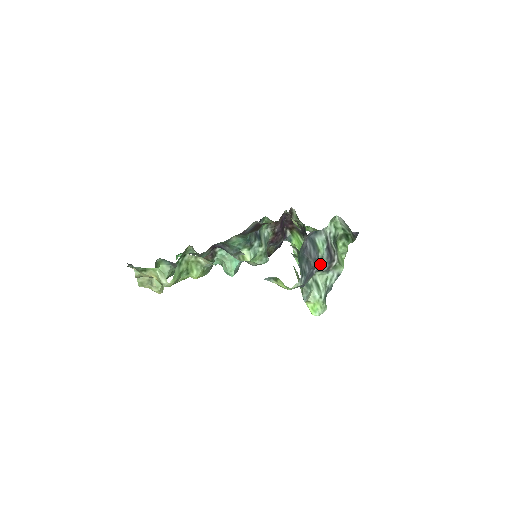
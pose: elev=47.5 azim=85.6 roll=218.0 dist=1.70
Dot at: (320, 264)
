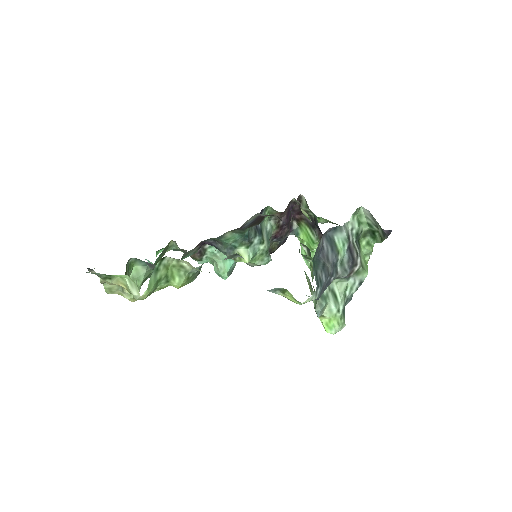
Dot at: (339, 269)
